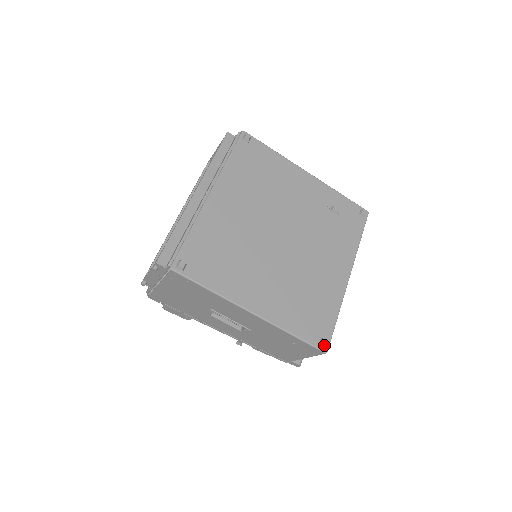
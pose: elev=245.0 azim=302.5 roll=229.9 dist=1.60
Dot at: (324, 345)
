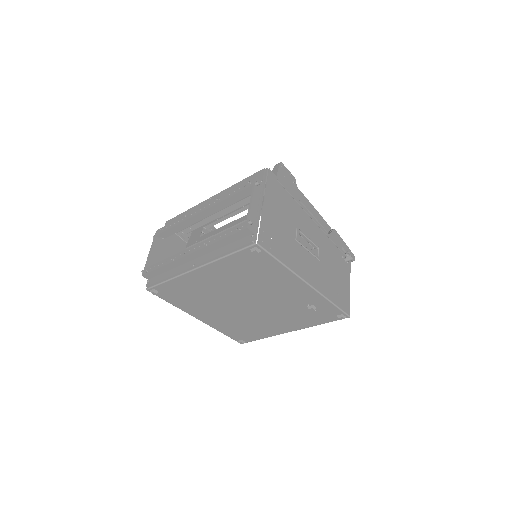
Dot at: (240, 343)
